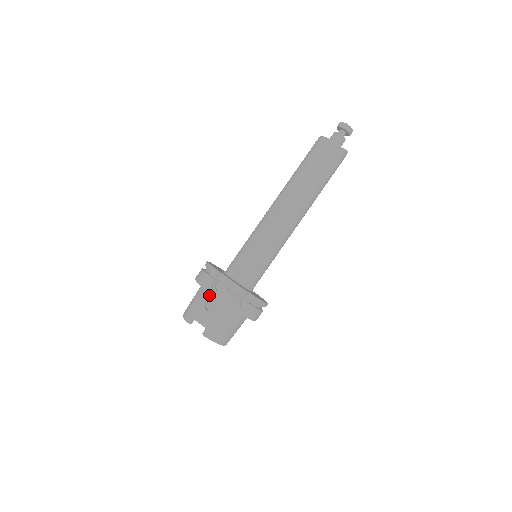
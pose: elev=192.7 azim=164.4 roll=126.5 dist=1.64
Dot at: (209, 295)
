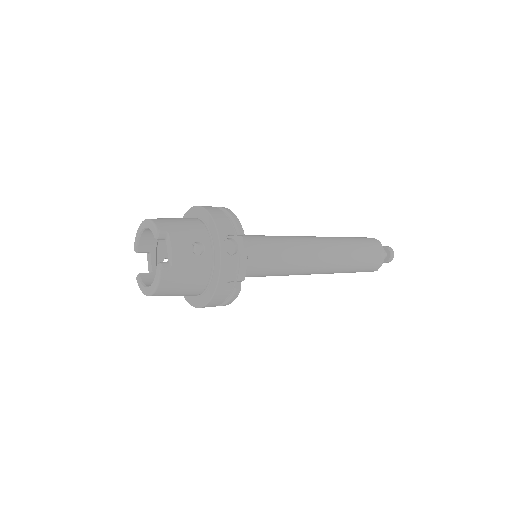
Dot at: (208, 239)
